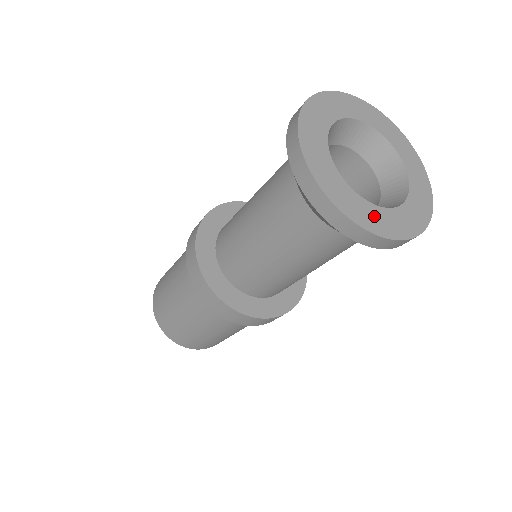
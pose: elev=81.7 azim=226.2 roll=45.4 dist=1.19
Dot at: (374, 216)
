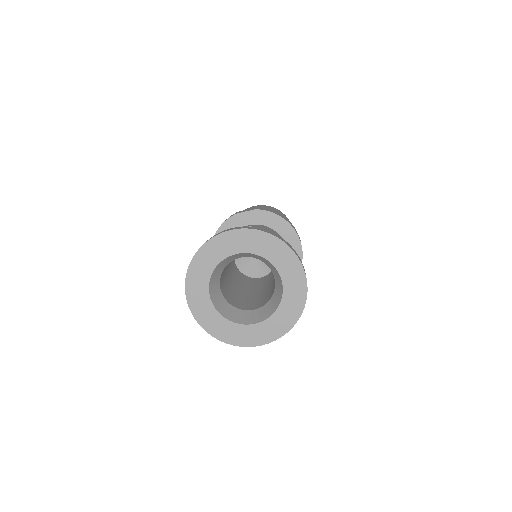
Dot at: (277, 323)
